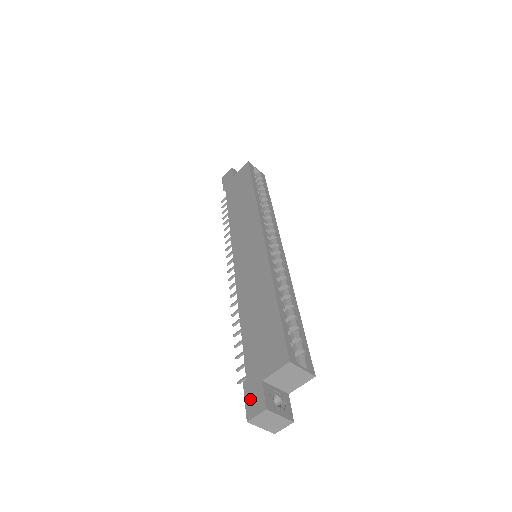
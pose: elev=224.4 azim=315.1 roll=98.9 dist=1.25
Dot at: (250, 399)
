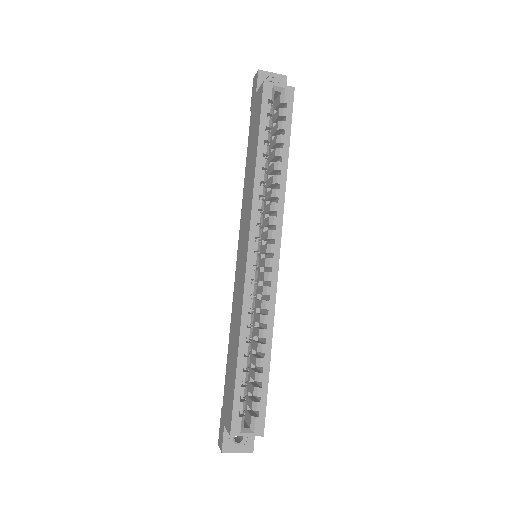
Dot at: (220, 430)
